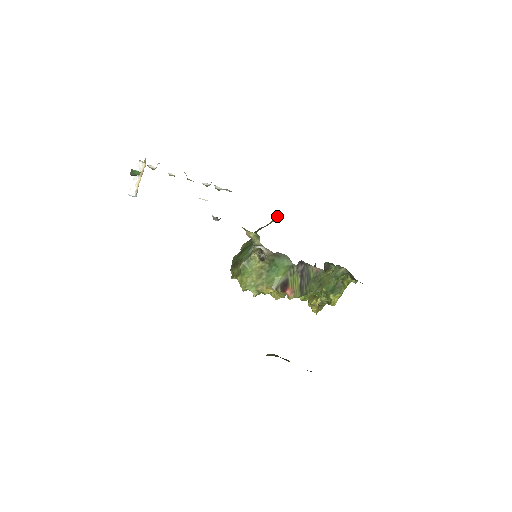
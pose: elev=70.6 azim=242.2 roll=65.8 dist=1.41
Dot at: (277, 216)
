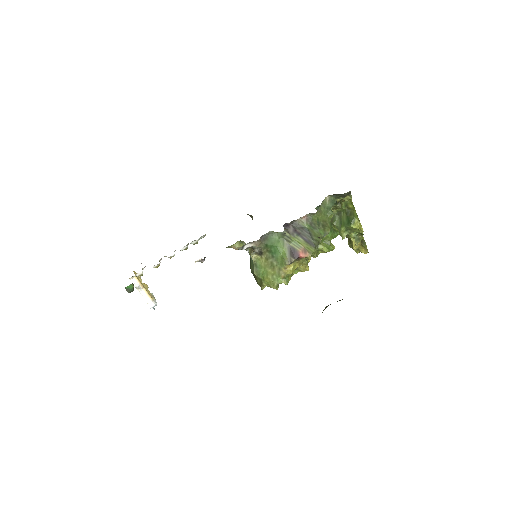
Dot at: (252, 217)
